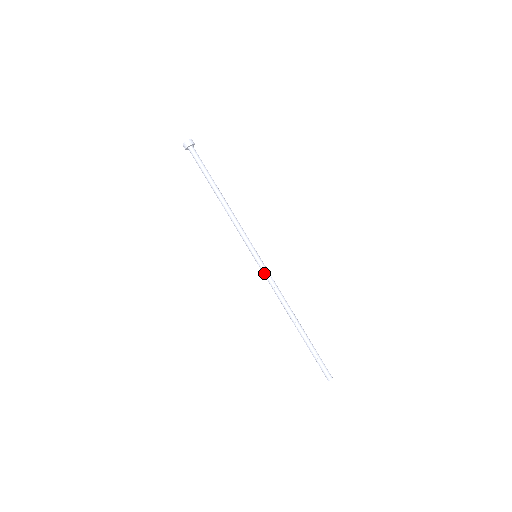
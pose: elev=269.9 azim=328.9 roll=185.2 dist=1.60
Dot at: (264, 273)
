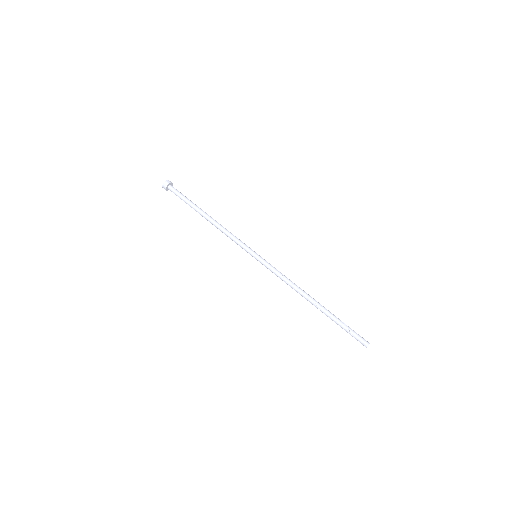
Dot at: (269, 267)
